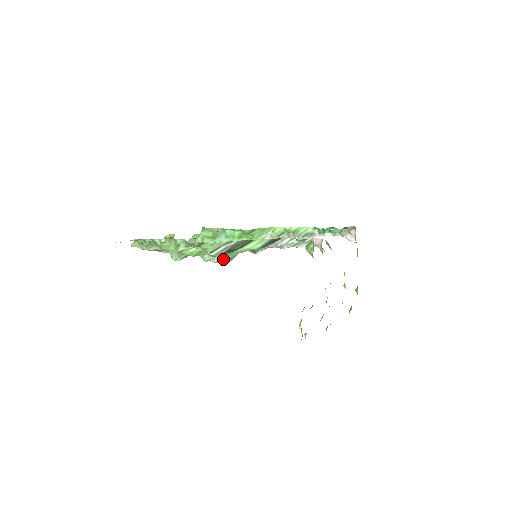
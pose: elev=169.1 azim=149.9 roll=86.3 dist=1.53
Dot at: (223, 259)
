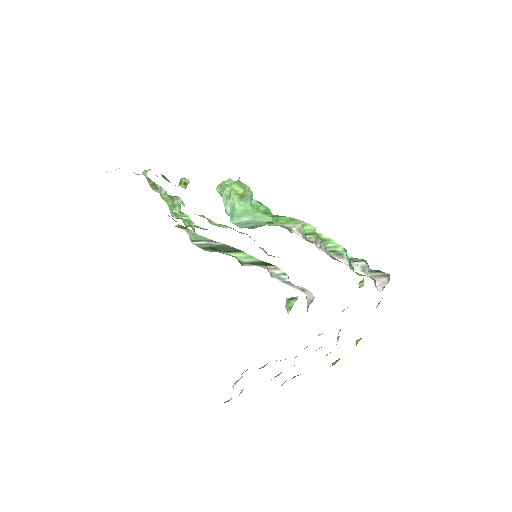
Dot at: (242, 225)
